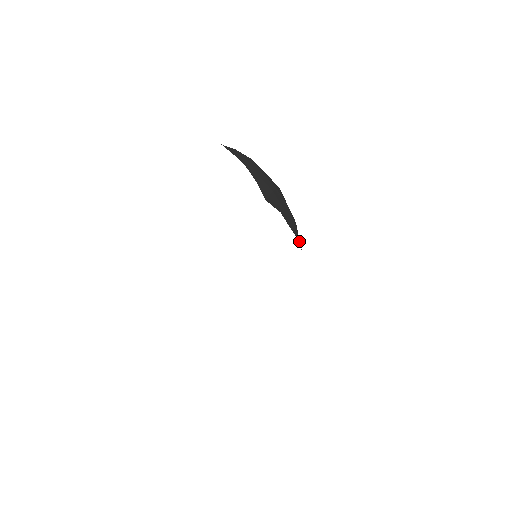
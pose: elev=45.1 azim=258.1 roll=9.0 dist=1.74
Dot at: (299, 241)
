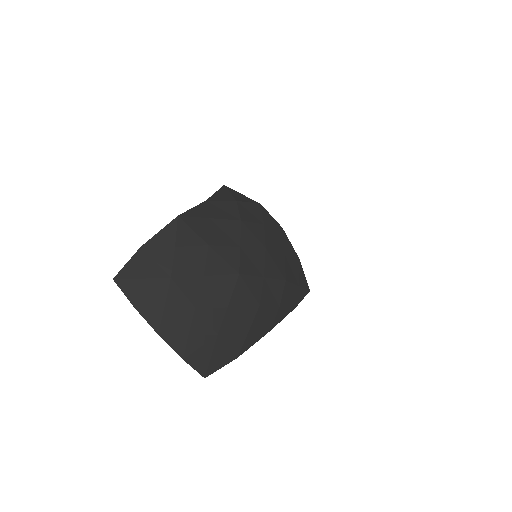
Dot at: (293, 309)
